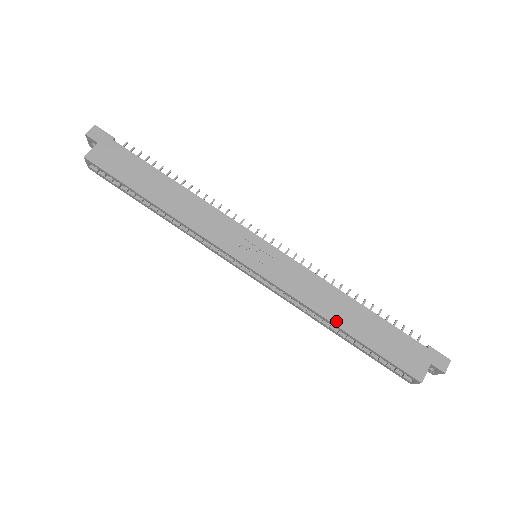
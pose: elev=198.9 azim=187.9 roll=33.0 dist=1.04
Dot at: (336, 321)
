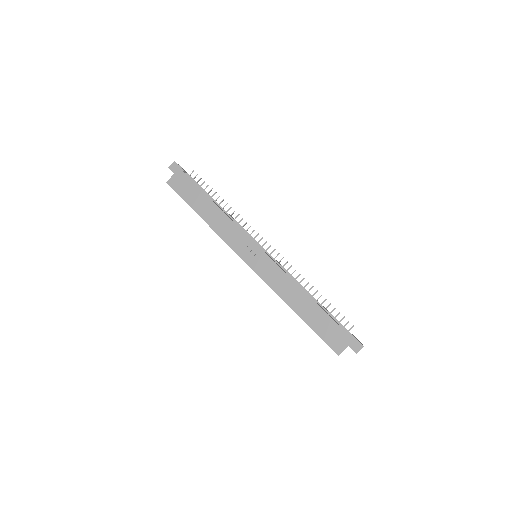
Dot at: (293, 307)
